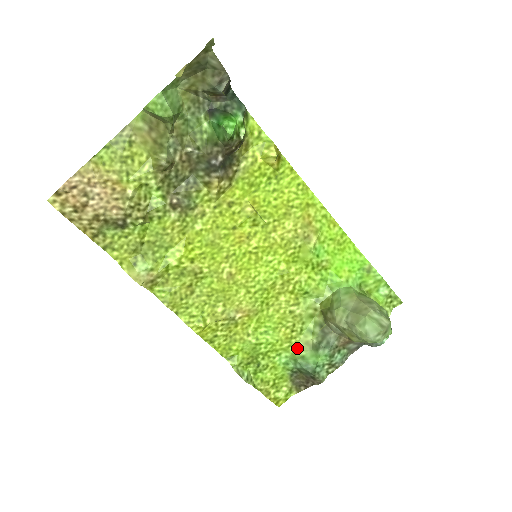
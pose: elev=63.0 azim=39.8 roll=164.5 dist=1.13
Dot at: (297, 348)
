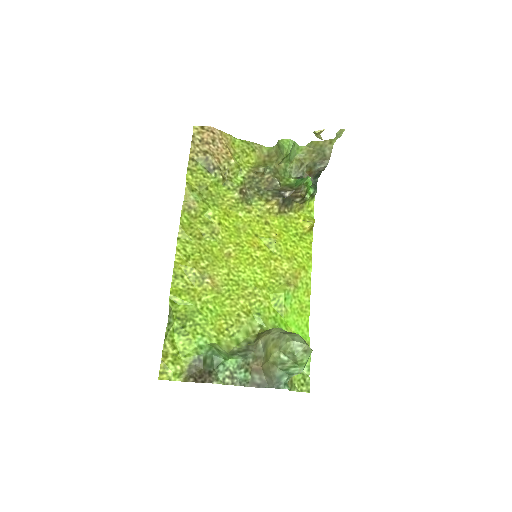
Dot at: (219, 344)
